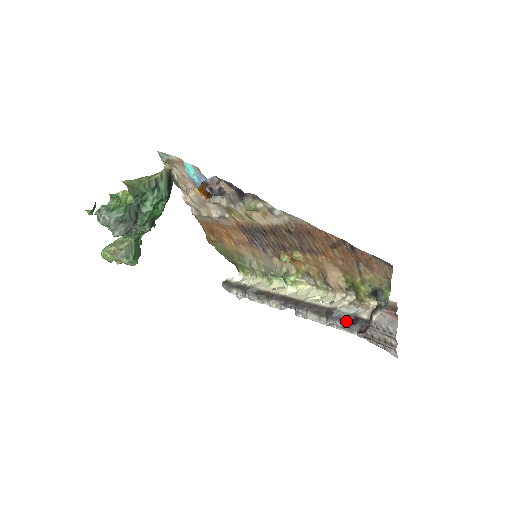
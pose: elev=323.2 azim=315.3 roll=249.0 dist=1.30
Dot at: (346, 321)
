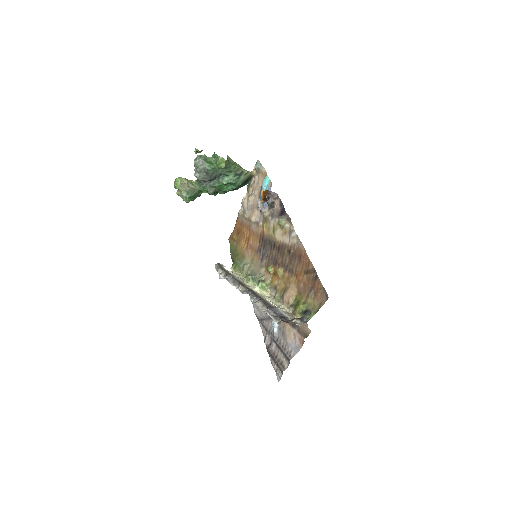
Dot at: (277, 314)
